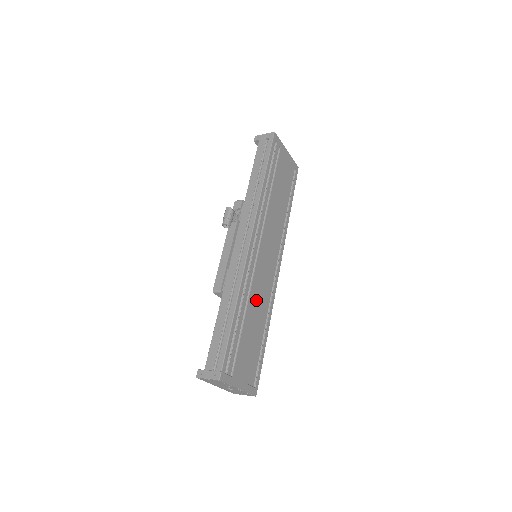
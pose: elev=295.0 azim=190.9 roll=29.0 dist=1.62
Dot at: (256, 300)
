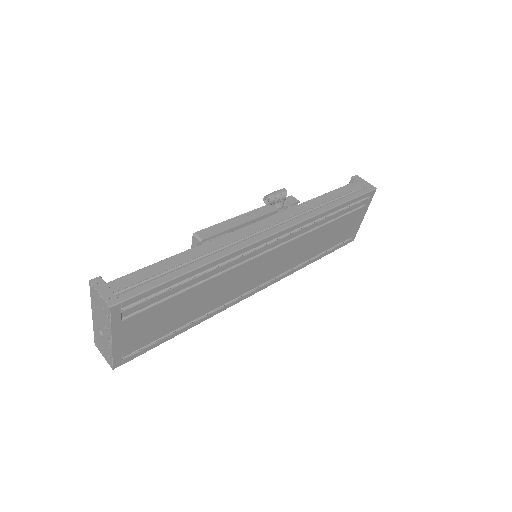
Dot at: (218, 287)
